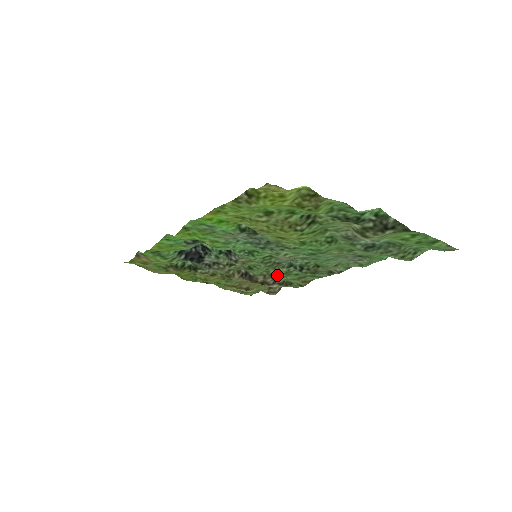
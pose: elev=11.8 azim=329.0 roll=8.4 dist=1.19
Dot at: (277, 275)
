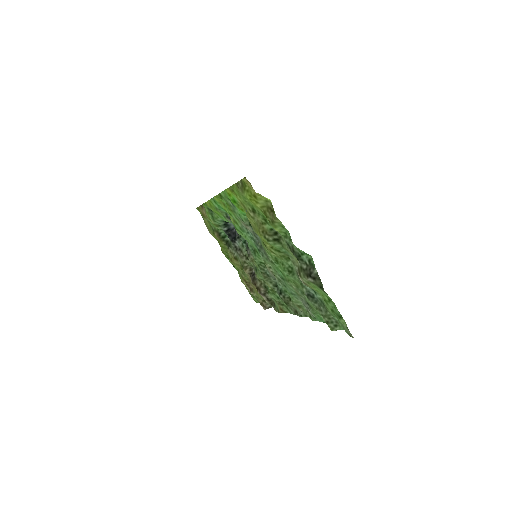
Dot at: (268, 289)
